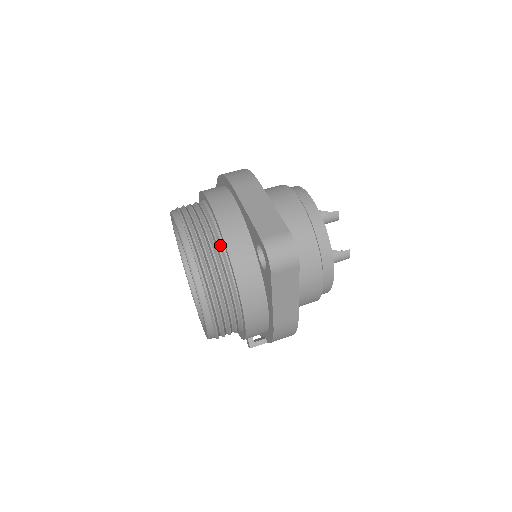
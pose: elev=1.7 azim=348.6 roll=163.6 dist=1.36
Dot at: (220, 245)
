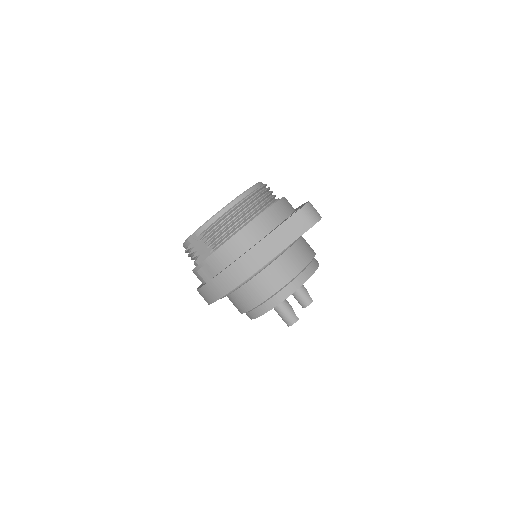
Dot at: (274, 201)
